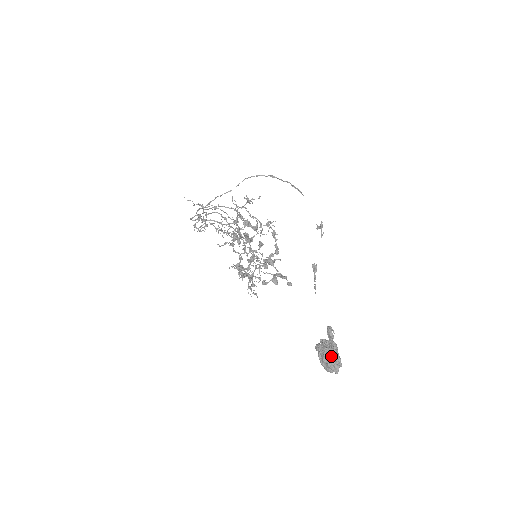
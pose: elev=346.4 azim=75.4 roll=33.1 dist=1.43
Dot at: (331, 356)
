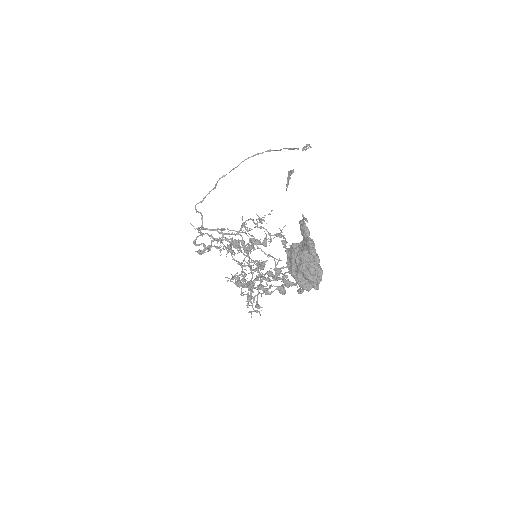
Dot at: (302, 252)
